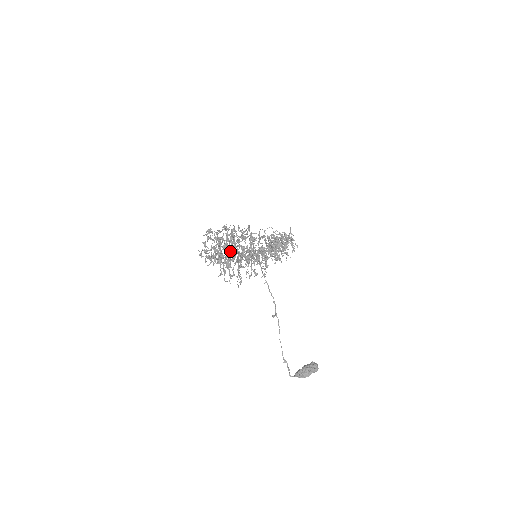
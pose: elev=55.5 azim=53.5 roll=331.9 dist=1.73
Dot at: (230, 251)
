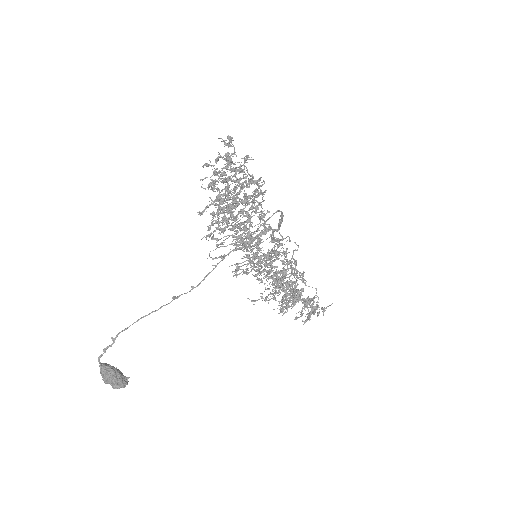
Dot at: occluded
